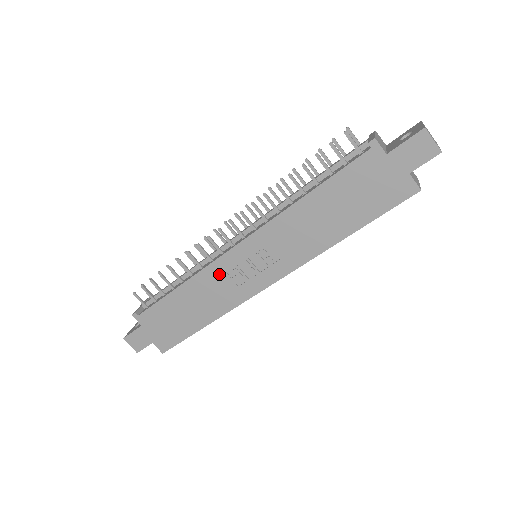
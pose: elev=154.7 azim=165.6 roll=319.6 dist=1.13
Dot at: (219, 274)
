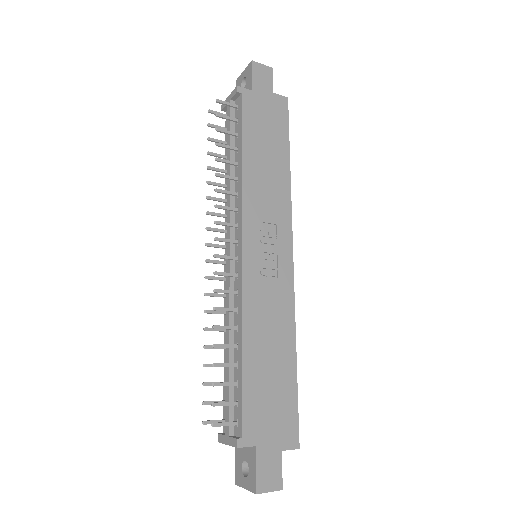
Dot at: (256, 291)
